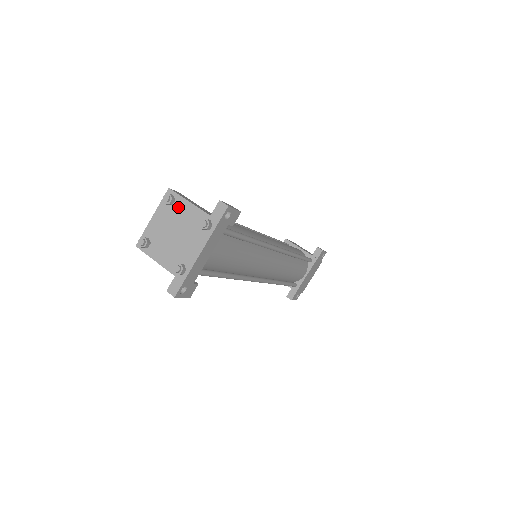
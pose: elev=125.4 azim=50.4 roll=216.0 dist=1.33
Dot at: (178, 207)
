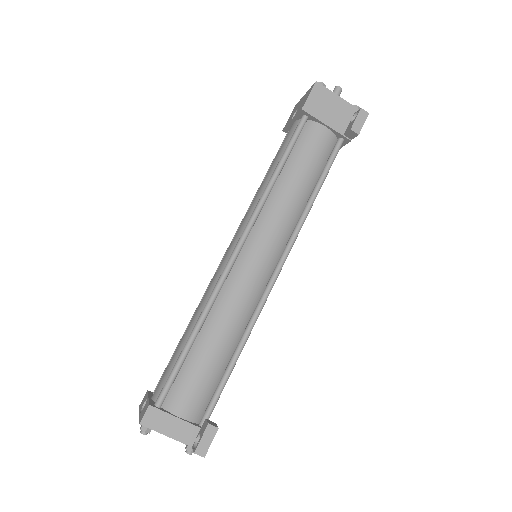
Dot at: occluded
